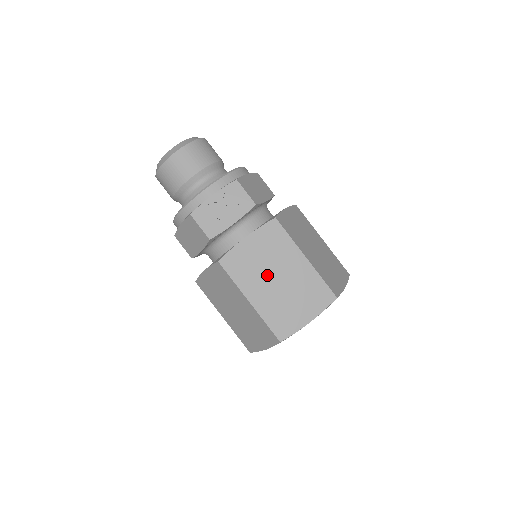
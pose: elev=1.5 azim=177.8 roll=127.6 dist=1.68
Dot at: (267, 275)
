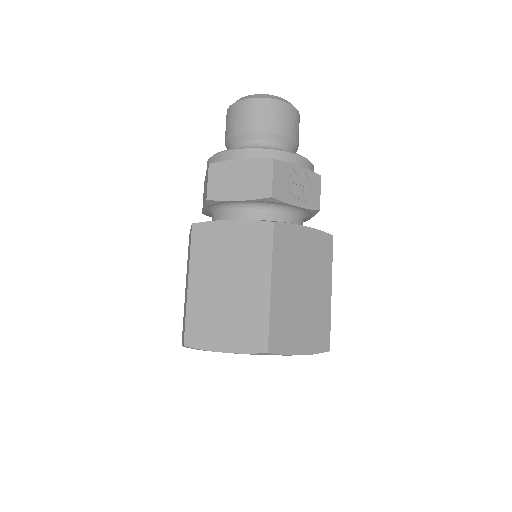
Dot at: (299, 276)
